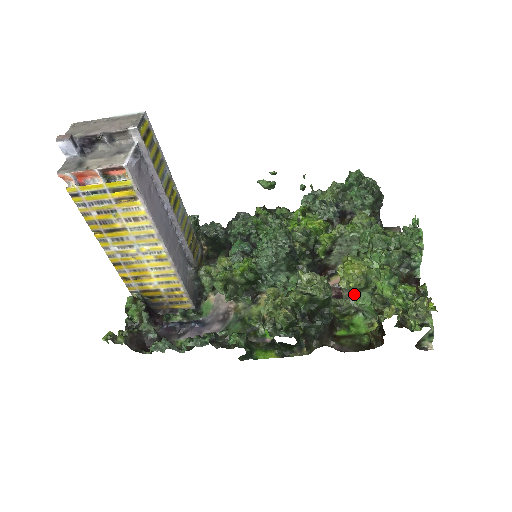
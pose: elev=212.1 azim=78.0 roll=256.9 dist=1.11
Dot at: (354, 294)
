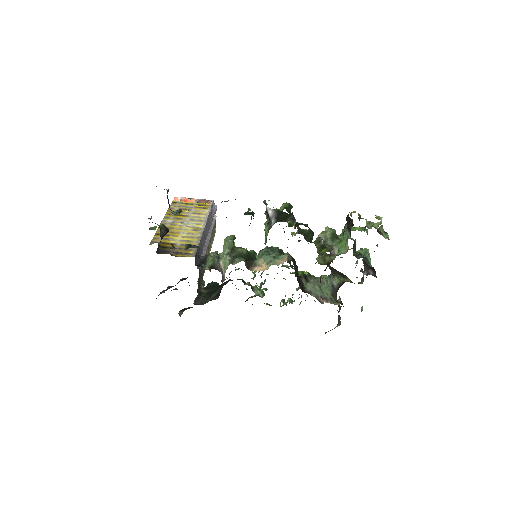
Dot at: occluded
